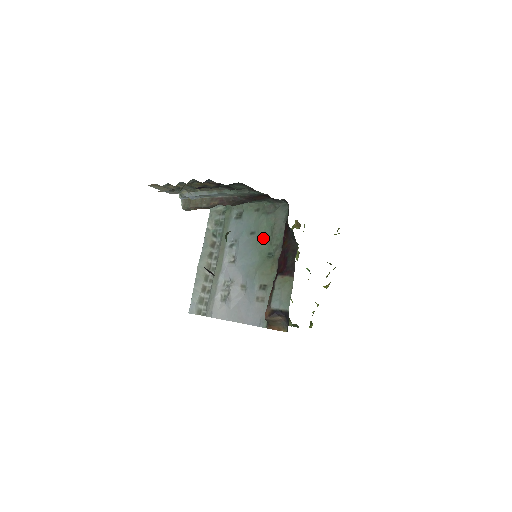
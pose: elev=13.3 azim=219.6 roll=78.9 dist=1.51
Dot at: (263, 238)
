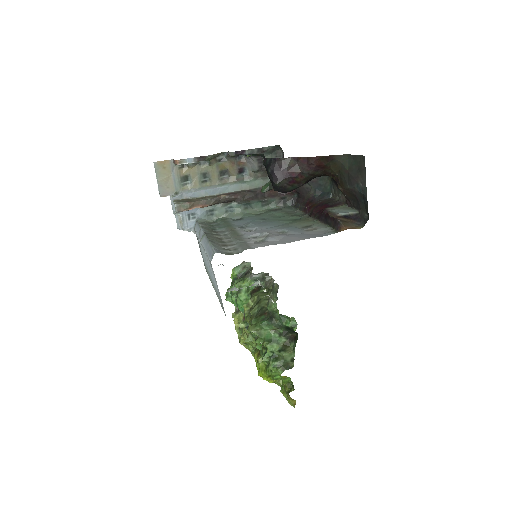
Dot at: (280, 217)
